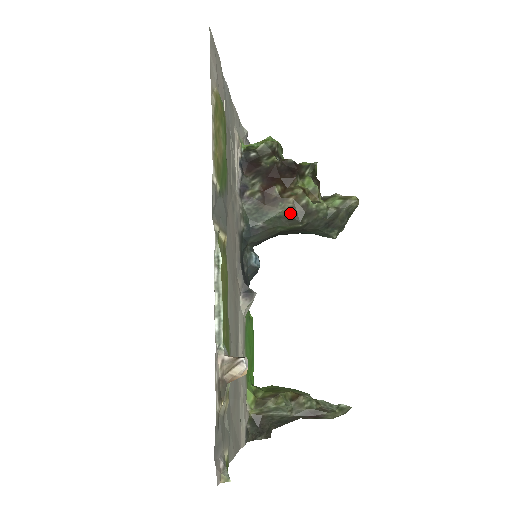
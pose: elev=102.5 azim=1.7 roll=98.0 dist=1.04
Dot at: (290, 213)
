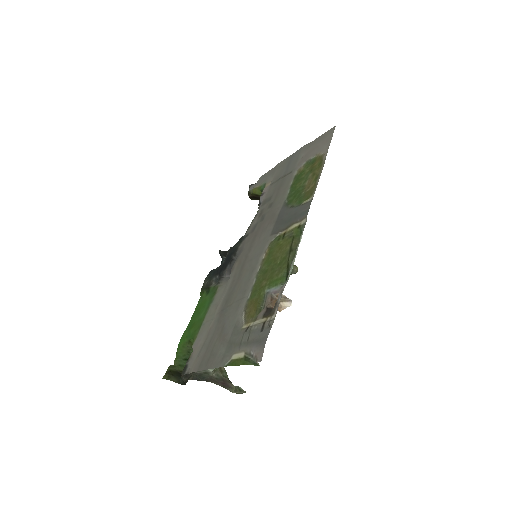
Dot at: occluded
